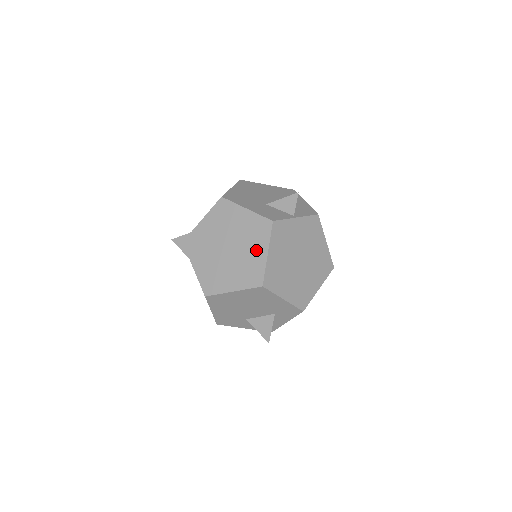
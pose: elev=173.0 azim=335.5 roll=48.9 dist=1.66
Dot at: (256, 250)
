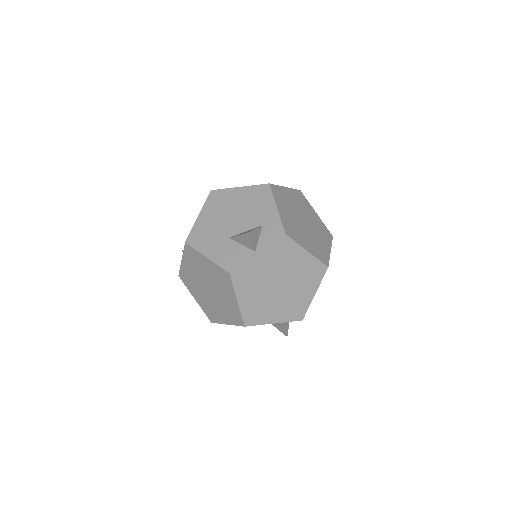
Dot at: (228, 296)
